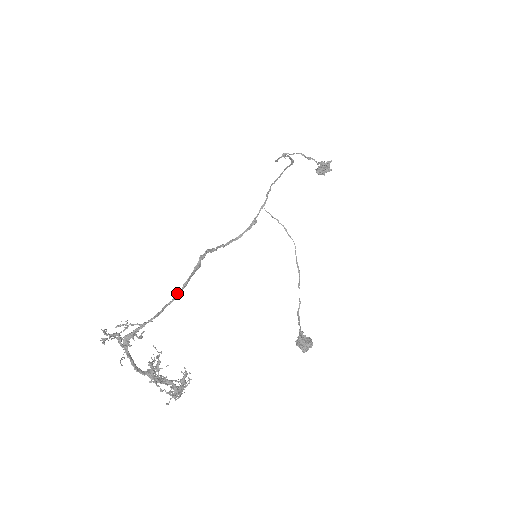
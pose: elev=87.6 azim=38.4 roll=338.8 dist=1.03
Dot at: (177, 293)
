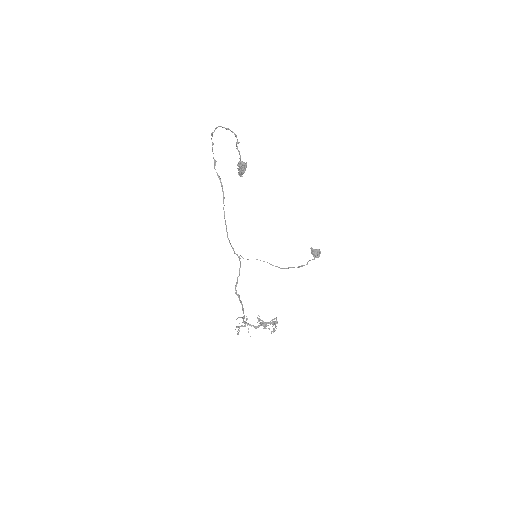
Dot at: (242, 309)
